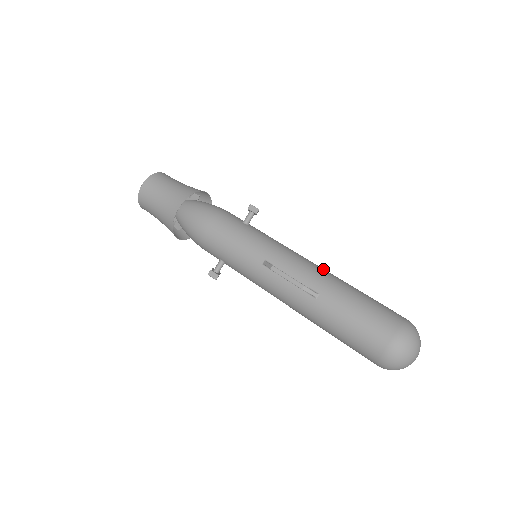
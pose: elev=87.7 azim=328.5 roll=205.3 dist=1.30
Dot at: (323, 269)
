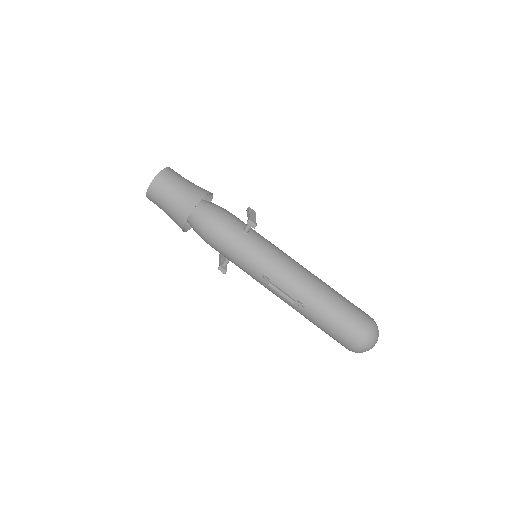
Dot at: (310, 278)
